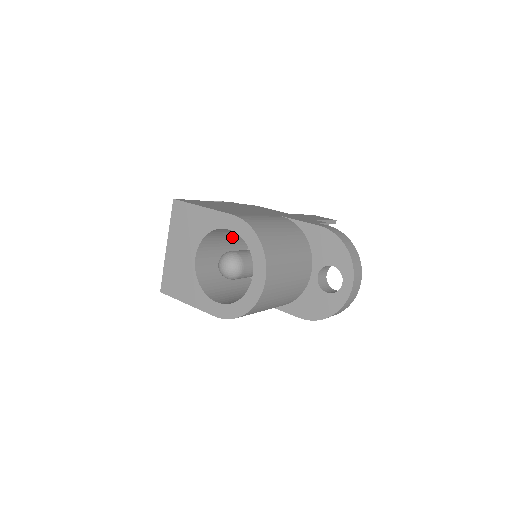
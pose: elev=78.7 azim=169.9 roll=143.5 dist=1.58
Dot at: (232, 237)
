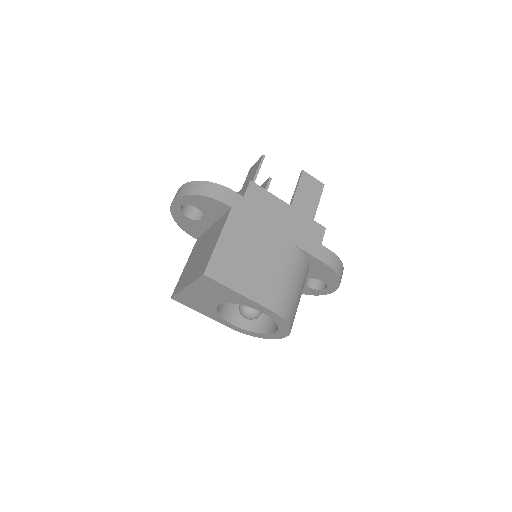
Dot at: occluded
